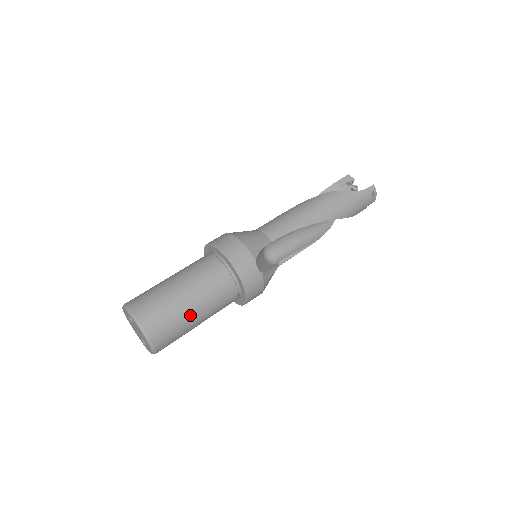
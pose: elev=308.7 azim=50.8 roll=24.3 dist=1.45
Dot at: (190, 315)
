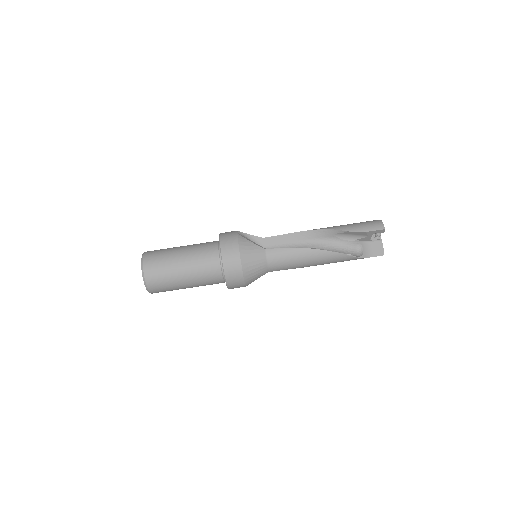
Dot at: occluded
